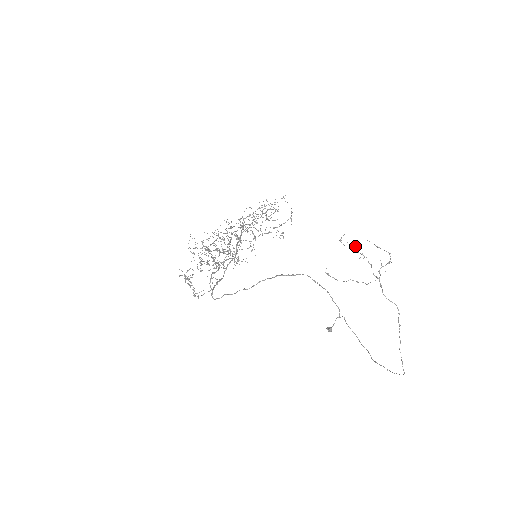
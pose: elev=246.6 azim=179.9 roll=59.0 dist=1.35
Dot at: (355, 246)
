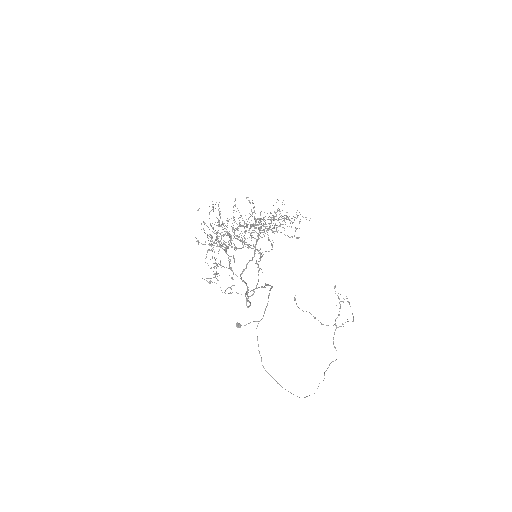
Dot at: occluded
